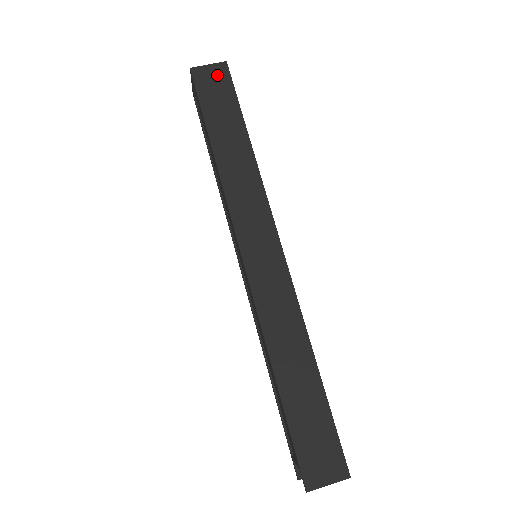
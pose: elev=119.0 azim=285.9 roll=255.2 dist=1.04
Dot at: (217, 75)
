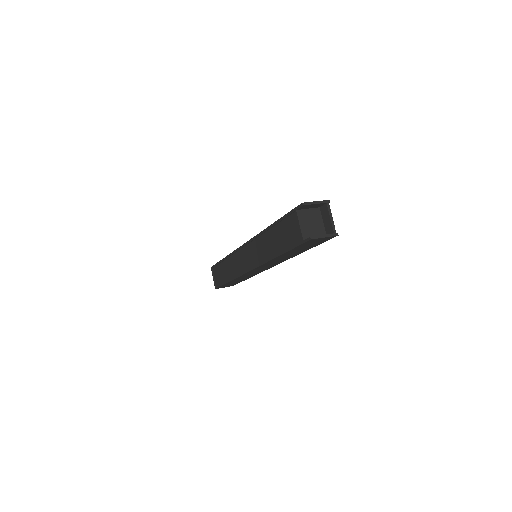
Dot at: occluded
